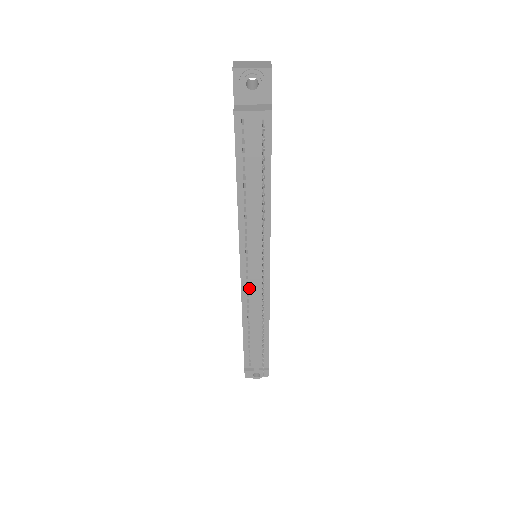
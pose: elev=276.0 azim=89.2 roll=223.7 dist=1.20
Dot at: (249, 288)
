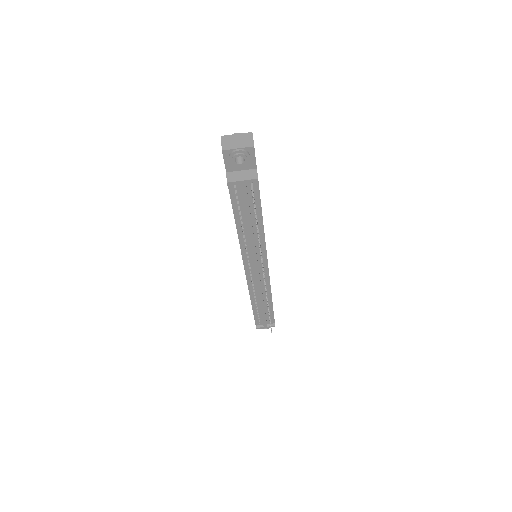
Dot at: (253, 281)
